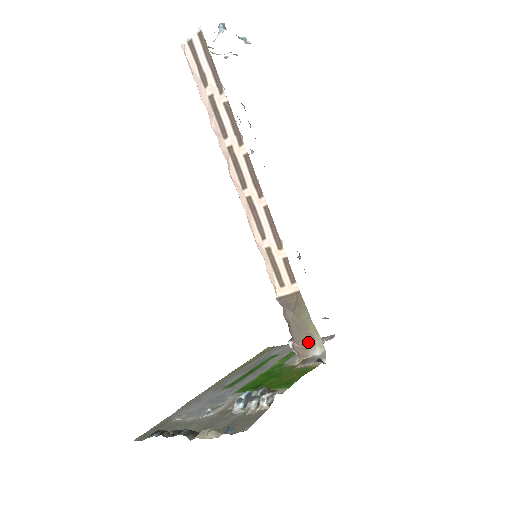
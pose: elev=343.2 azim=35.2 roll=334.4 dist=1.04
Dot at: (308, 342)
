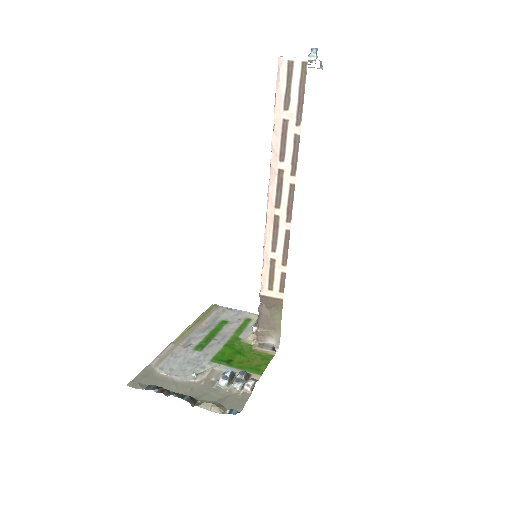
Dot at: (270, 333)
